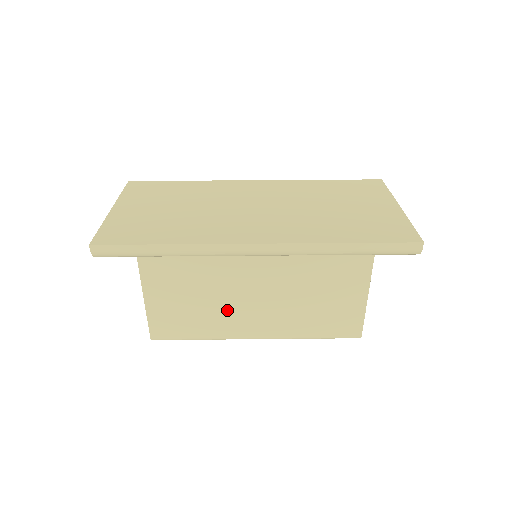
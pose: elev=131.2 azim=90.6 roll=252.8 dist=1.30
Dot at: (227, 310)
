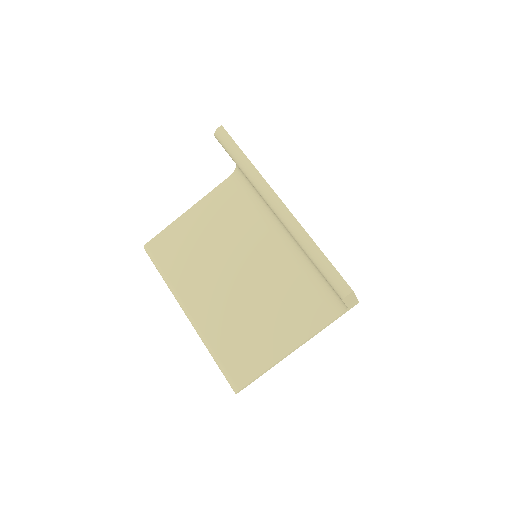
Dot at: (200, 276)
